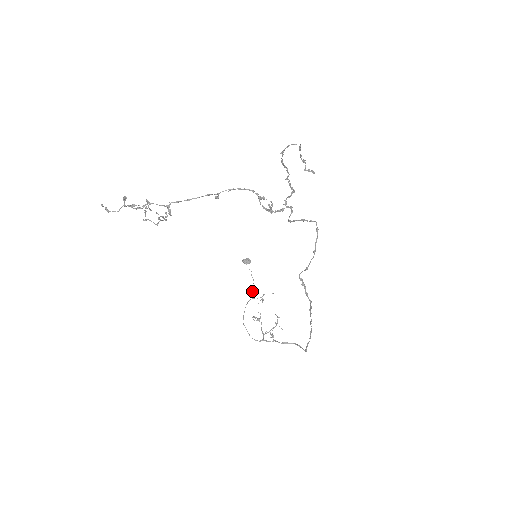
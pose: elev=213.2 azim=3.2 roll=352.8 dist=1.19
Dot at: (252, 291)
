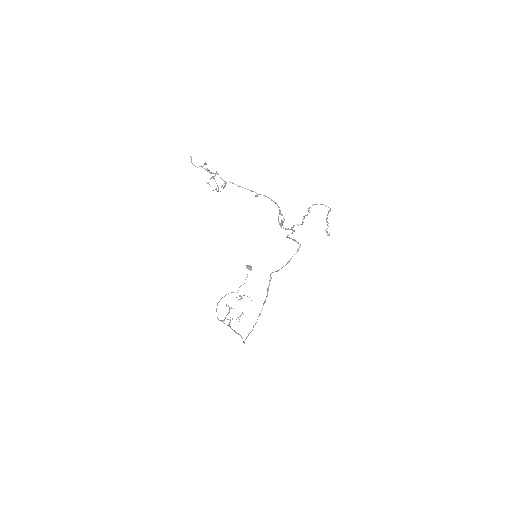
Dot at: occluded
